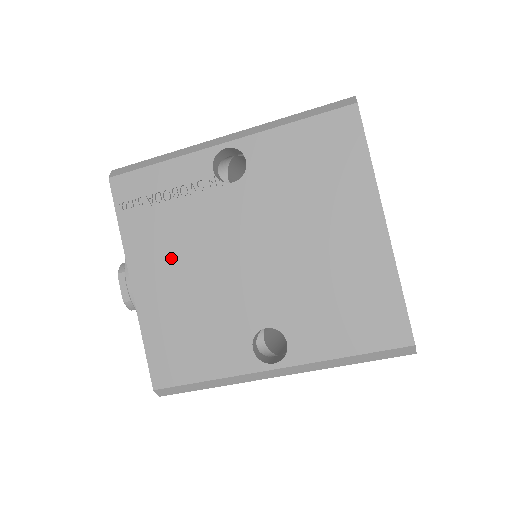
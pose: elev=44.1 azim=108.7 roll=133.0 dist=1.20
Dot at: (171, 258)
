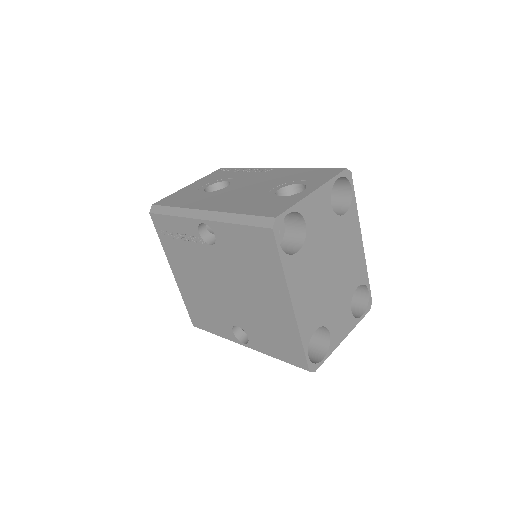
Dot at: (188, 270)
